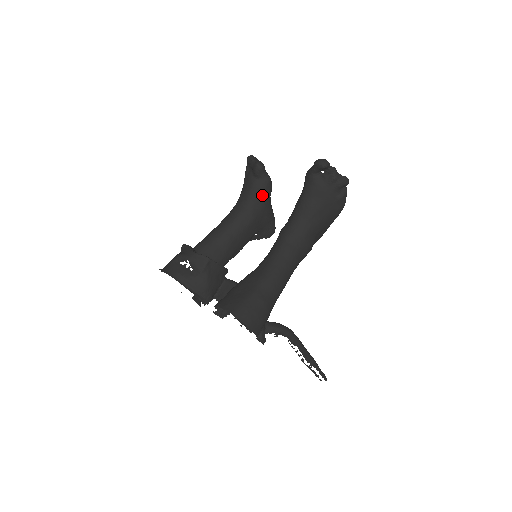
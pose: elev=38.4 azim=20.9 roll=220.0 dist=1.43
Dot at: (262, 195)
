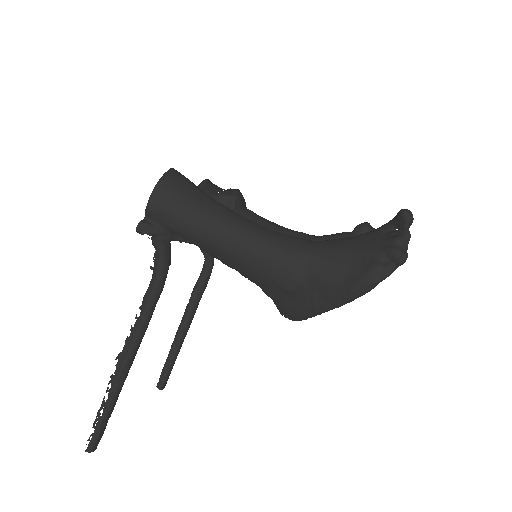
Dot at: occluded
